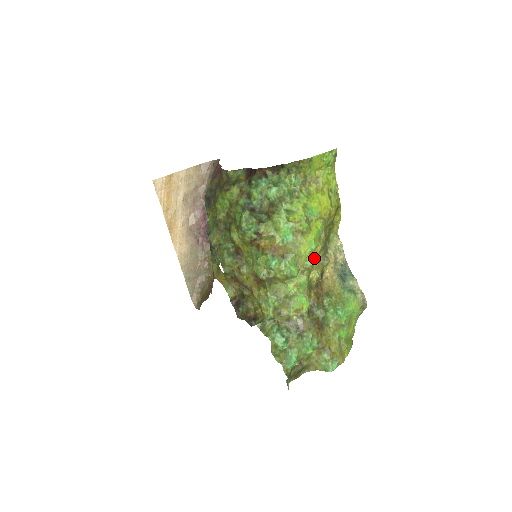
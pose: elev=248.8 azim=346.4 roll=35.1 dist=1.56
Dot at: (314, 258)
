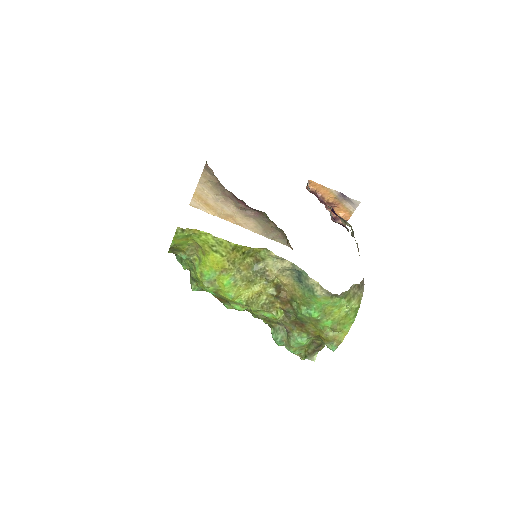
Dot at: (248, 293)
